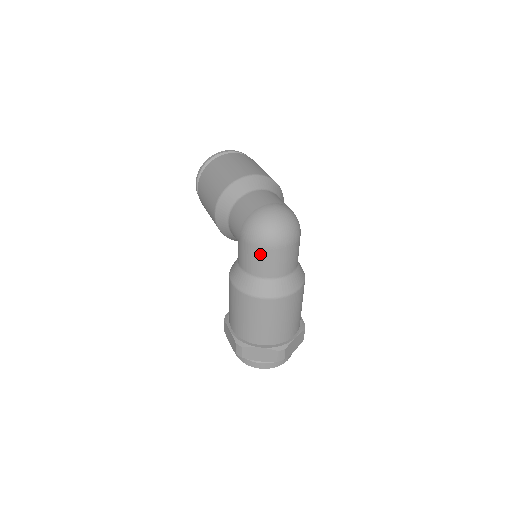
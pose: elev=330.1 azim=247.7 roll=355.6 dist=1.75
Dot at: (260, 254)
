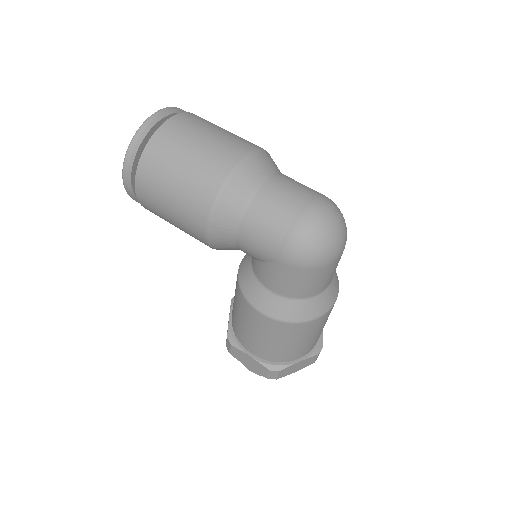
Dot at: (316, 275)
